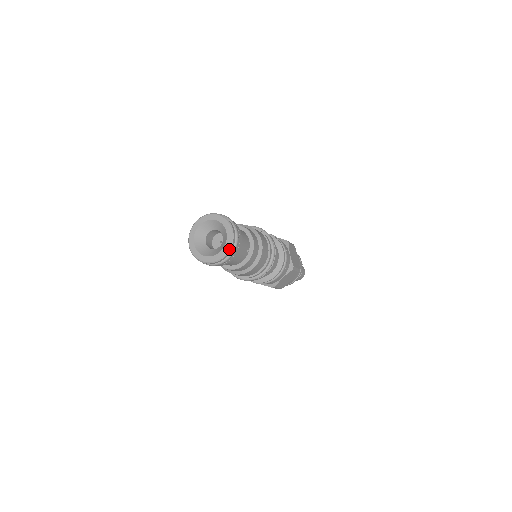
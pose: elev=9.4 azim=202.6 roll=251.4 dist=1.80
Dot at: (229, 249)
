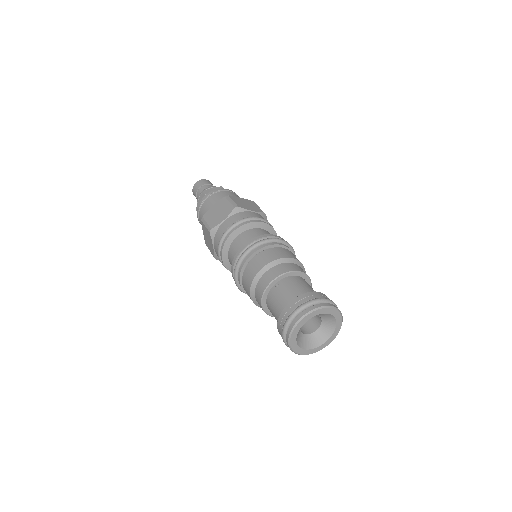
Dot at: (341, 315)
